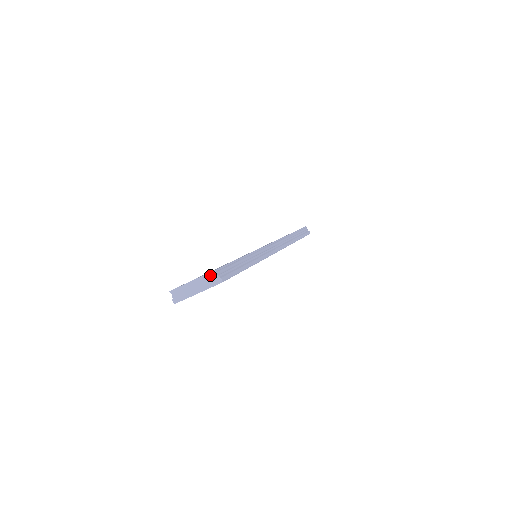
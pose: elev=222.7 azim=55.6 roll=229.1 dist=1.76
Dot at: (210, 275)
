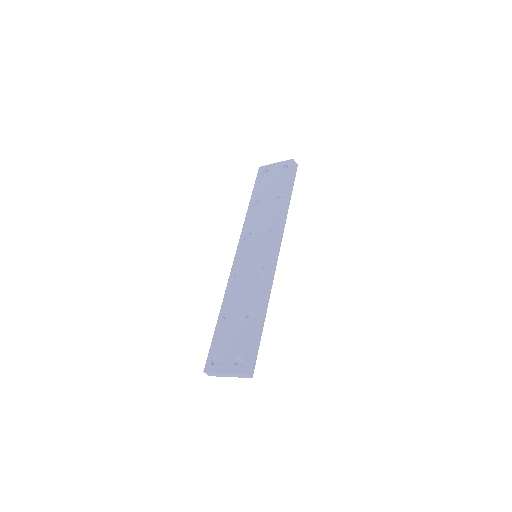
Dot at: (241, 374)
